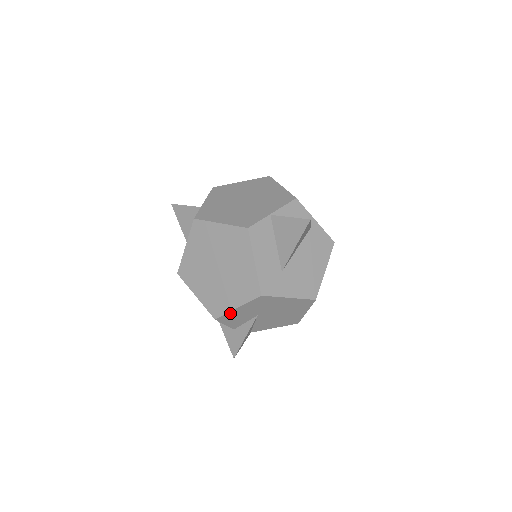
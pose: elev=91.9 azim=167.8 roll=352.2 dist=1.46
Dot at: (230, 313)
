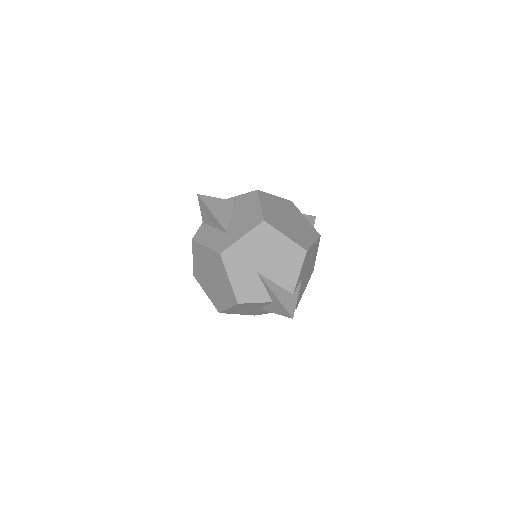
Dot at: (235, 288)
